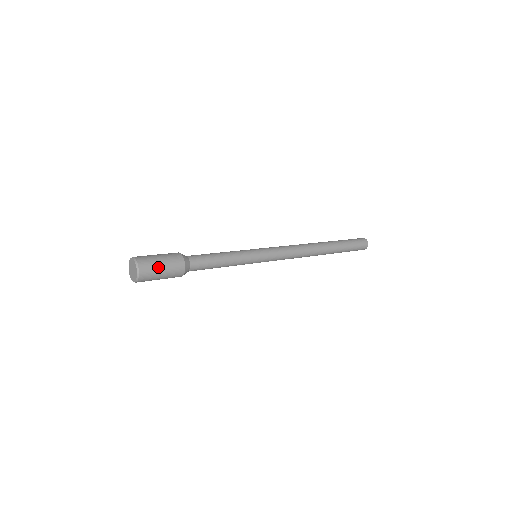
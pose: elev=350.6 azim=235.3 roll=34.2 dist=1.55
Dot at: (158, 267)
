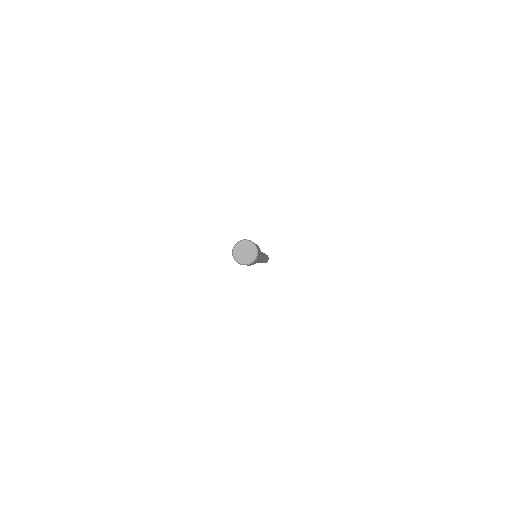
Dot at: (259, 252)
